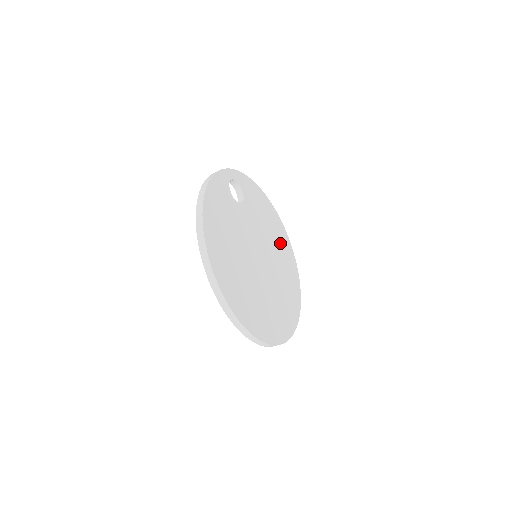
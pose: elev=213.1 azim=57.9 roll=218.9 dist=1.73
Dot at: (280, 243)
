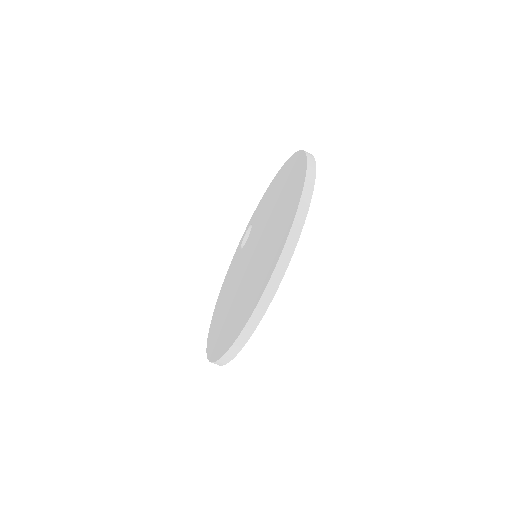
Dot at: occluded
